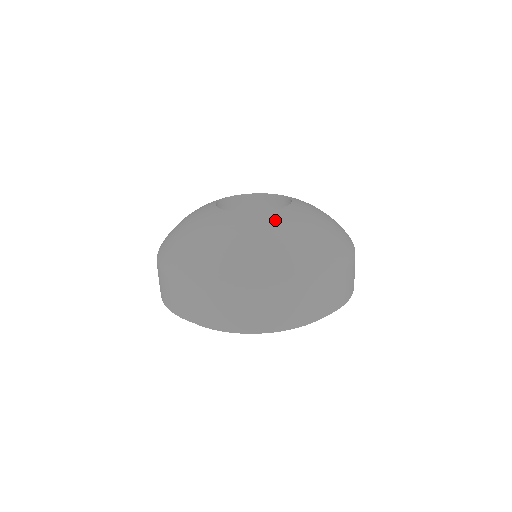
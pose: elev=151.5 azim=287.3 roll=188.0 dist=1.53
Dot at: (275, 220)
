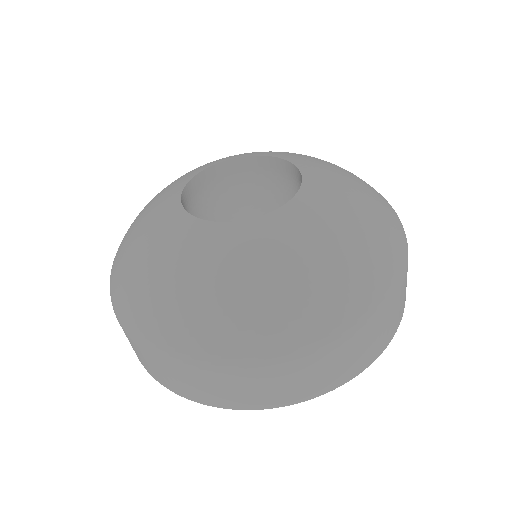
Dot at: (311, 216)
